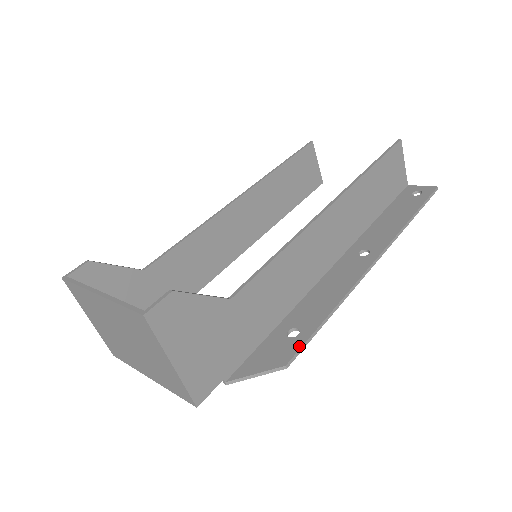
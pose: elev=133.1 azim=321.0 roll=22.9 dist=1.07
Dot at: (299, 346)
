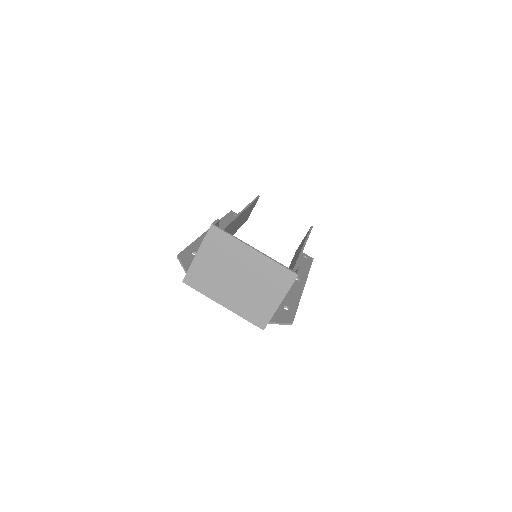
Dot at: (294, 316)
